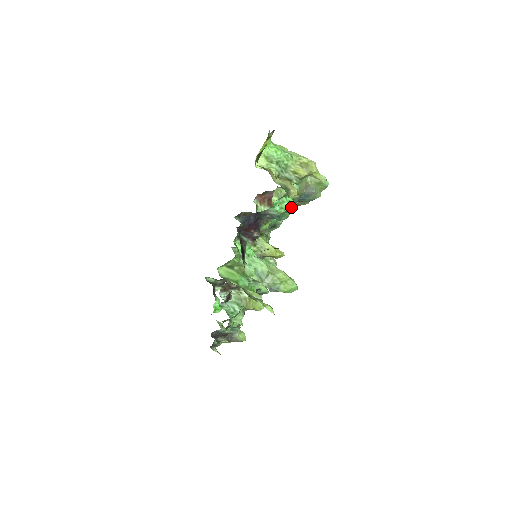
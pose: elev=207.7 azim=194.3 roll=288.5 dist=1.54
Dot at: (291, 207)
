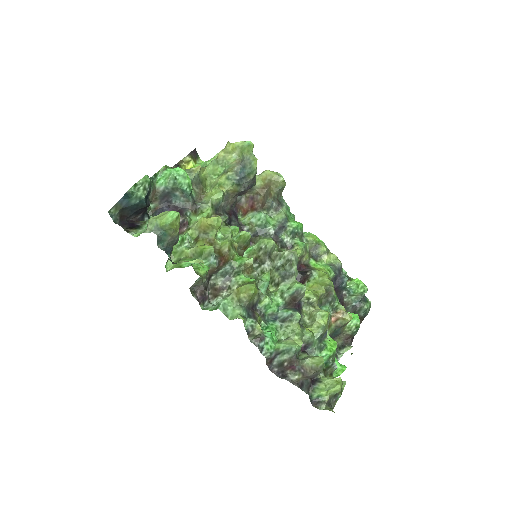
Dot at: (174, 172)
